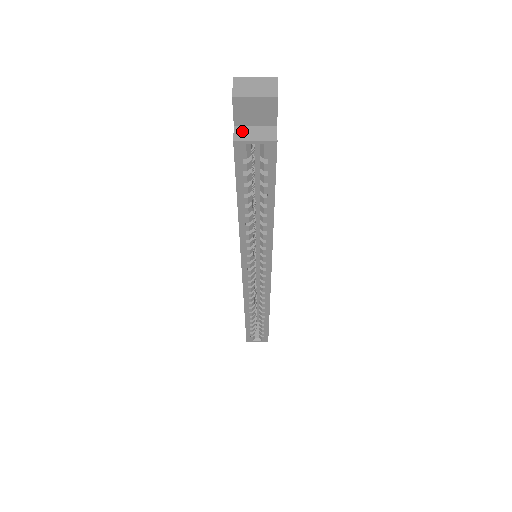
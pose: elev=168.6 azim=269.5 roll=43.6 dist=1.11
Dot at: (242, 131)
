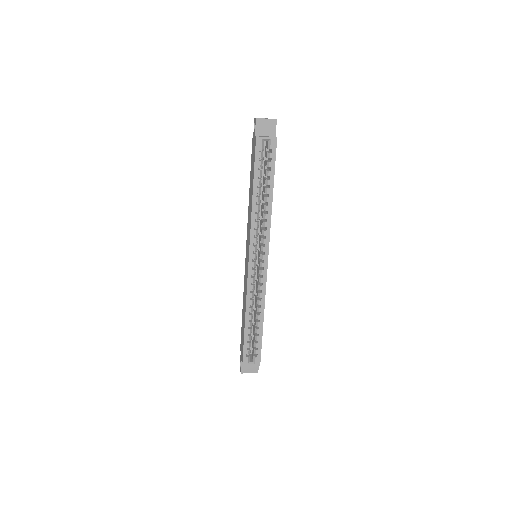
Dot at: occluded
